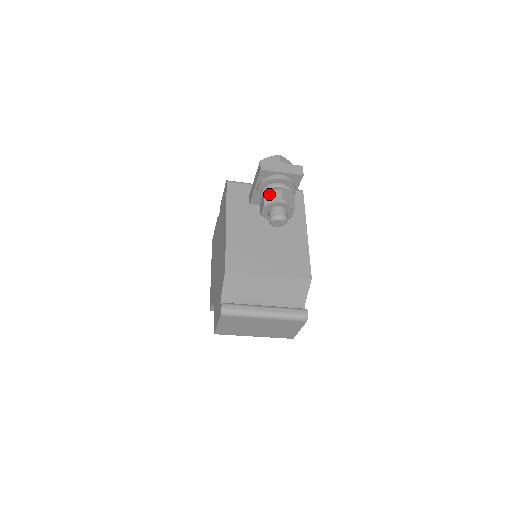
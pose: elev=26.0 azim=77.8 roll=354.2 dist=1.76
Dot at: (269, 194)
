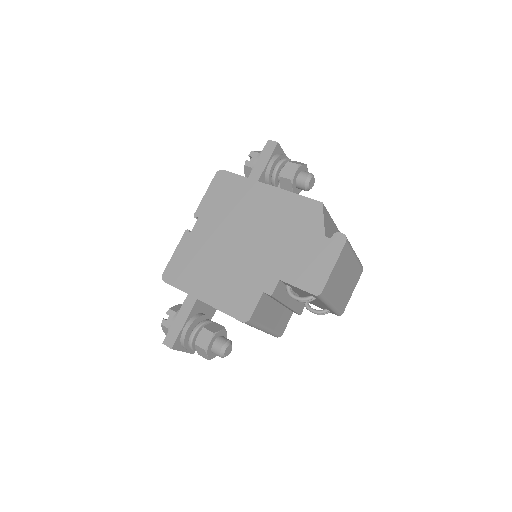
Dot at: (292, 161)
